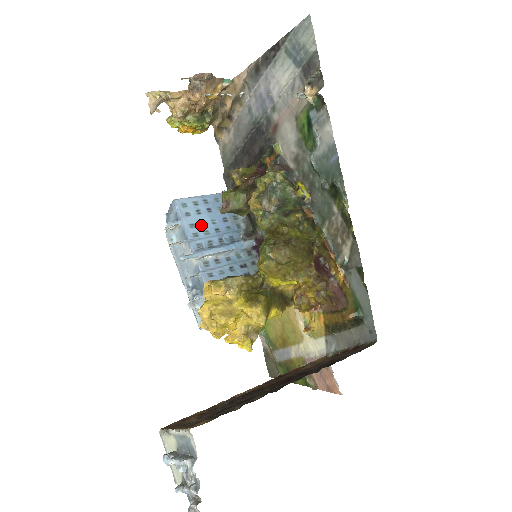
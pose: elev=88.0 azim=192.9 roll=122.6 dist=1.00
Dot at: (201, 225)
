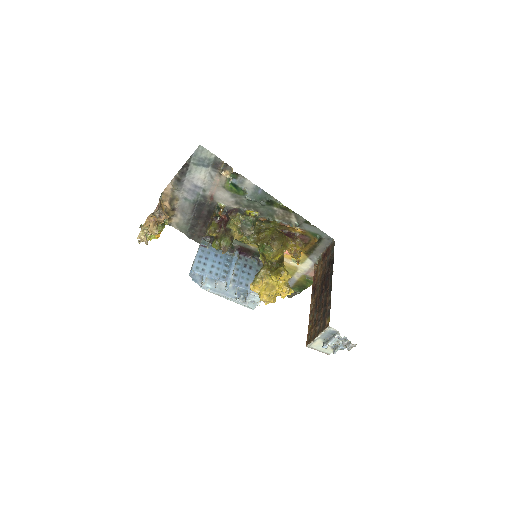
Dot at: (213, 268)
